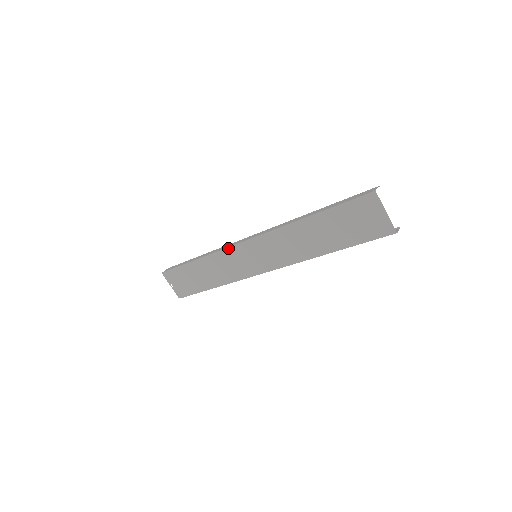
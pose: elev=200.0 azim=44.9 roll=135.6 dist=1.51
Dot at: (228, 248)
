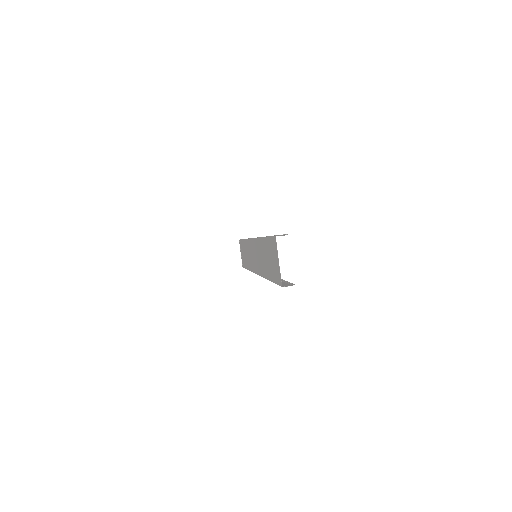
Dot at: (249, 239)
